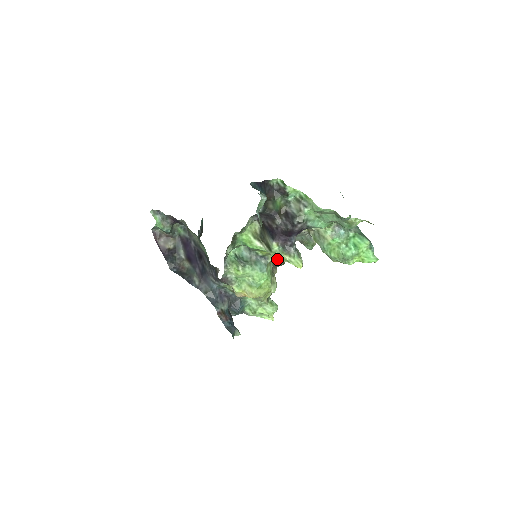
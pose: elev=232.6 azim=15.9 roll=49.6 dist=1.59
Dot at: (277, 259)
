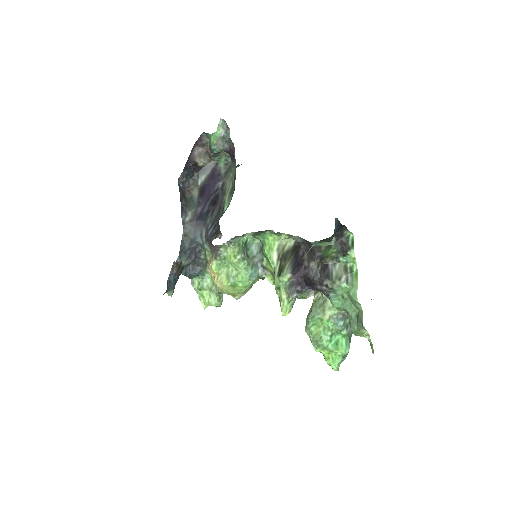
Dot at: (271, 282)
